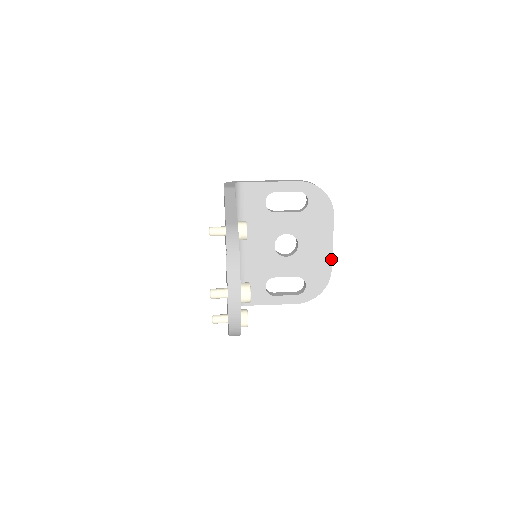
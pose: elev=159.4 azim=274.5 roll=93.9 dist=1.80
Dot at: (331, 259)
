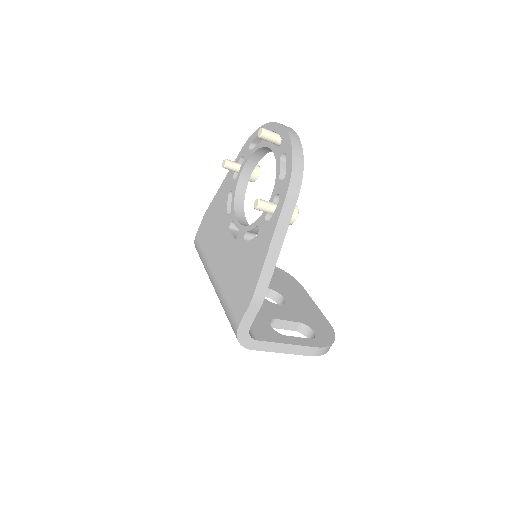
Dot at: (322, 314)
